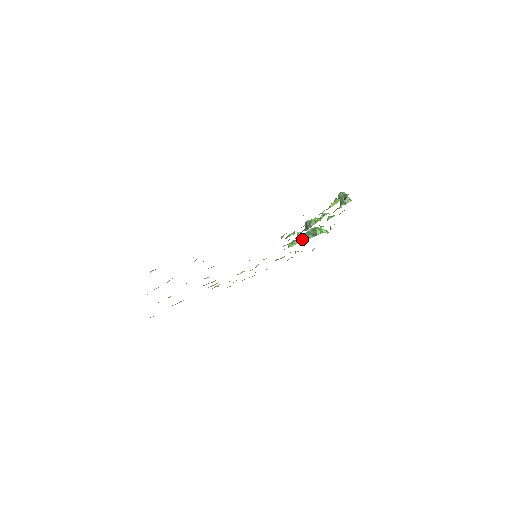
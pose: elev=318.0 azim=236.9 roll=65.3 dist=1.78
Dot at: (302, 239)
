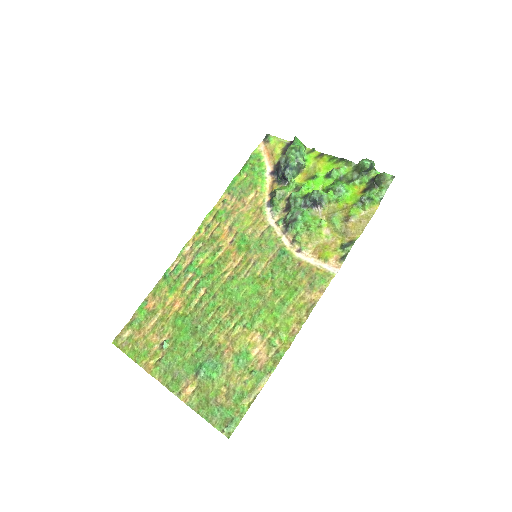
Dot at: (281, 174)
